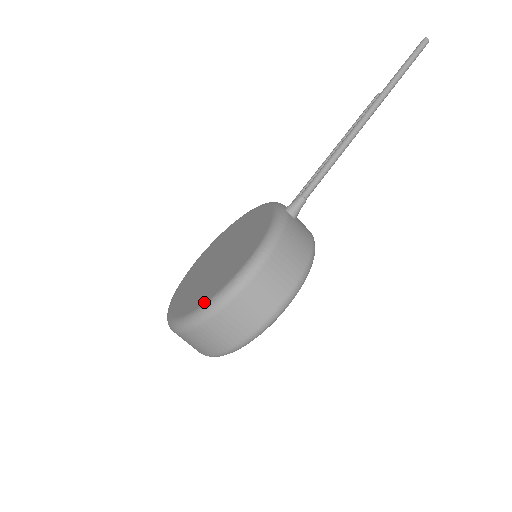
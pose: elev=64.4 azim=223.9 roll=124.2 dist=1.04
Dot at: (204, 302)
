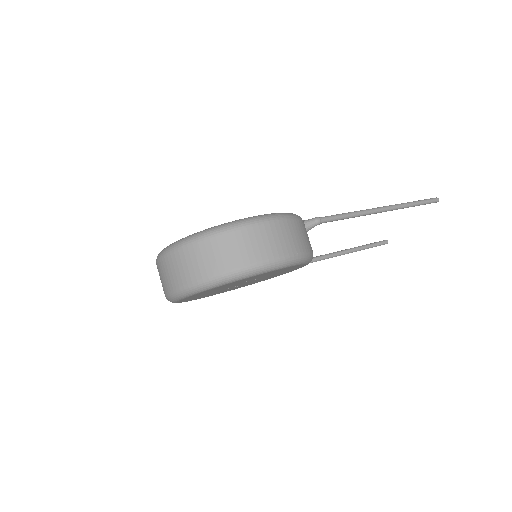
Dot at: (212, 227)
